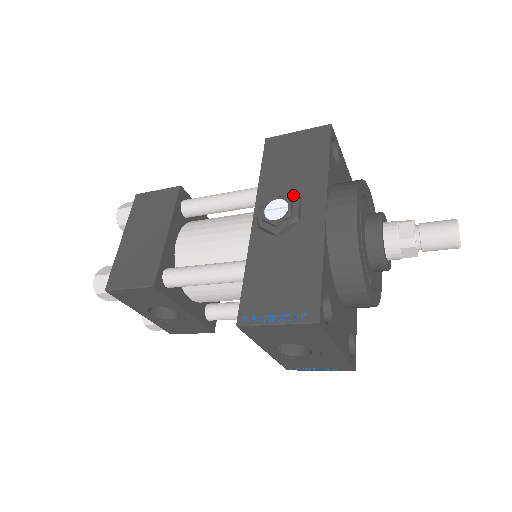
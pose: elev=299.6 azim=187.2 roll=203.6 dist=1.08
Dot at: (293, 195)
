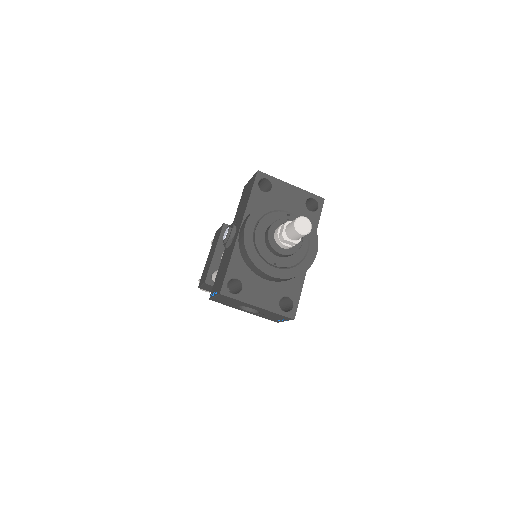
Dot at: occluded
